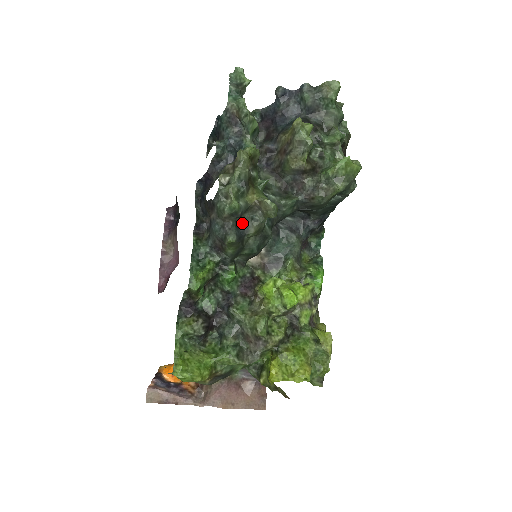
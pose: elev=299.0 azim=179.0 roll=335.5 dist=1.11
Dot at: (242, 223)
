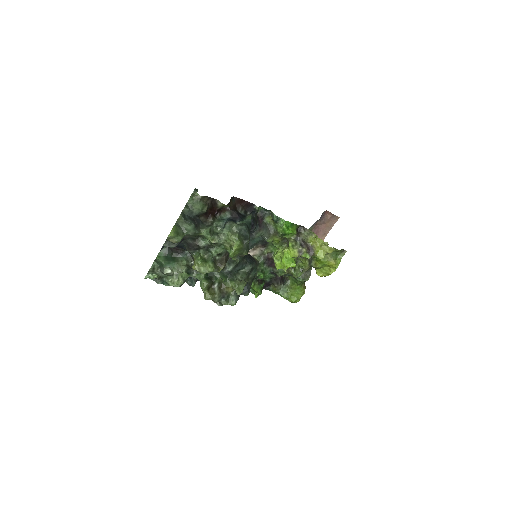
Dot at: occluded
